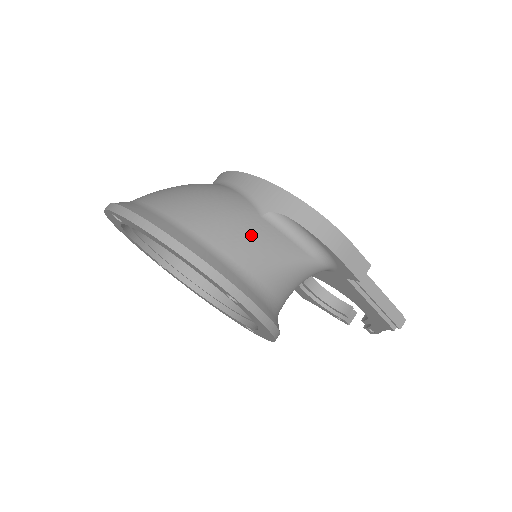
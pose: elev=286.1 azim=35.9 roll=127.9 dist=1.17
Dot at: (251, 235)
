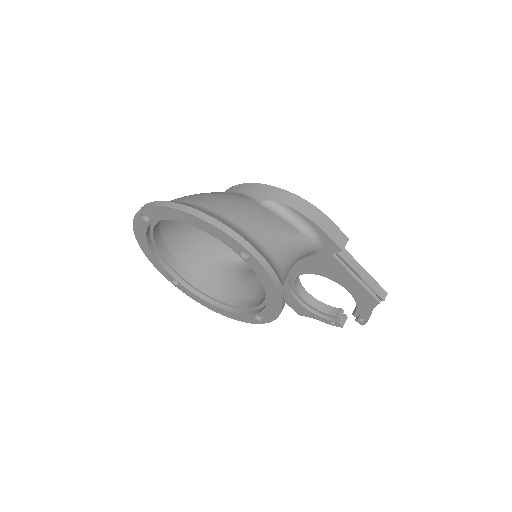
Dot at: (253, 213)
